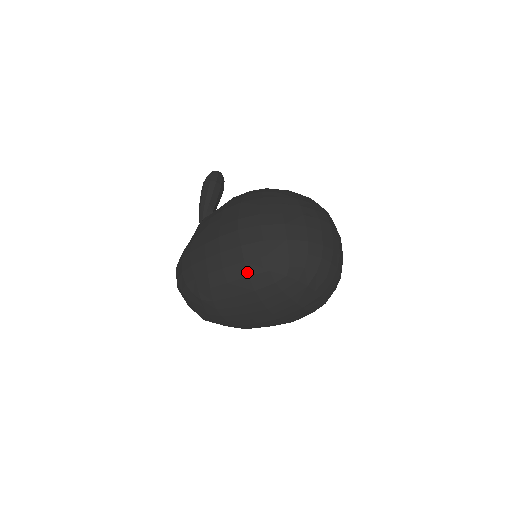
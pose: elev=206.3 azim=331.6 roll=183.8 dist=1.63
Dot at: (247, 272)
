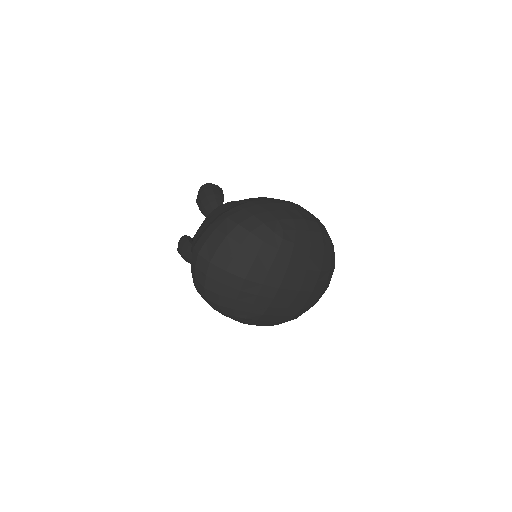
Dot at: (321, 230)
